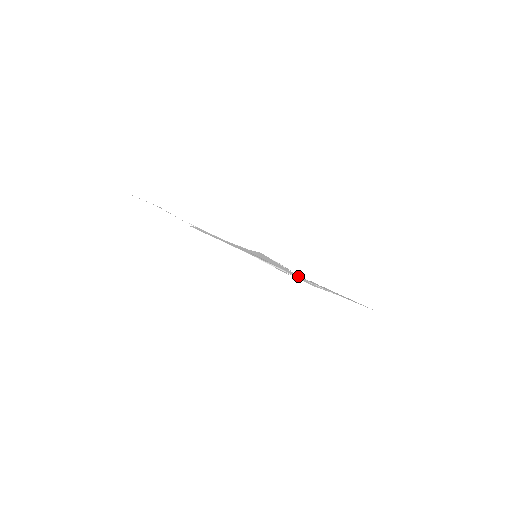
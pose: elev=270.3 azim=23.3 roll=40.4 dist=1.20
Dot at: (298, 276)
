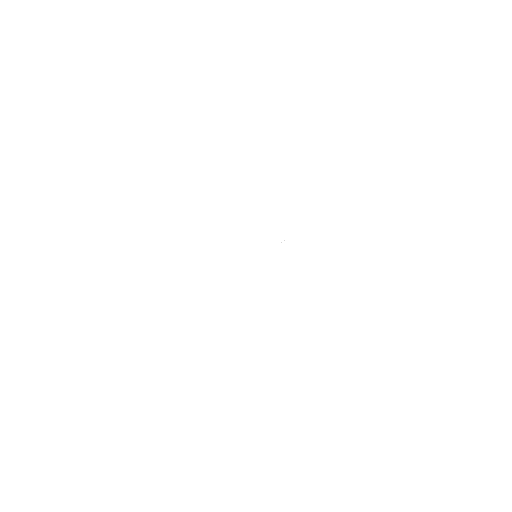
Dot at: occluded
